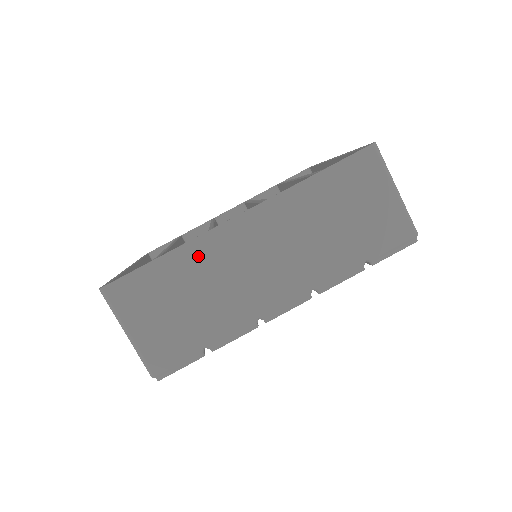
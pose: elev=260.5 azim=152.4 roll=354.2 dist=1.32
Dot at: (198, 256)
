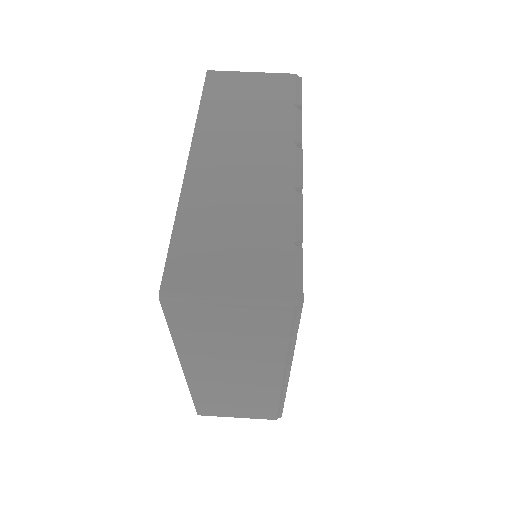
Dot at: (198, 200)
